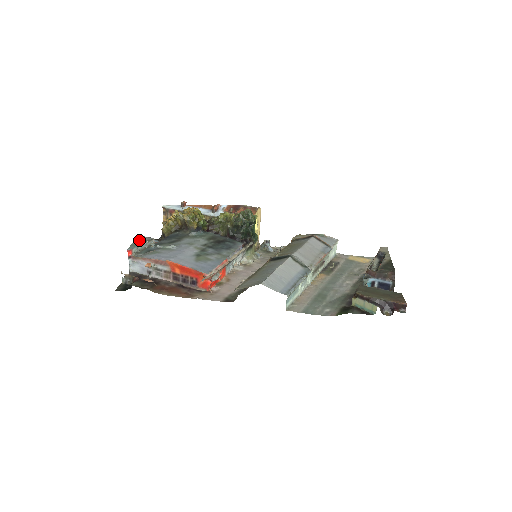
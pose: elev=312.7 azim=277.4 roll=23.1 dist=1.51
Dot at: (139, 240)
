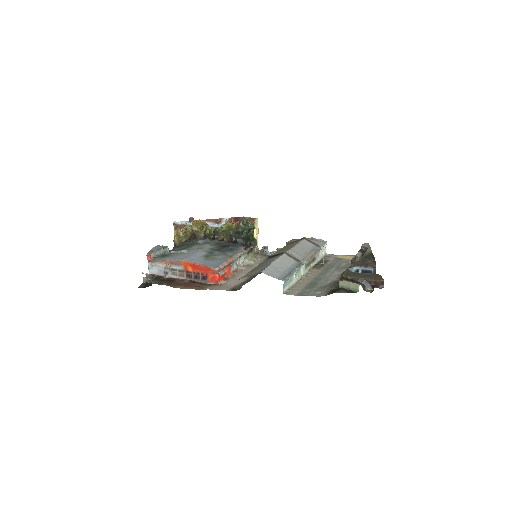
Dot at: (156, 248)
